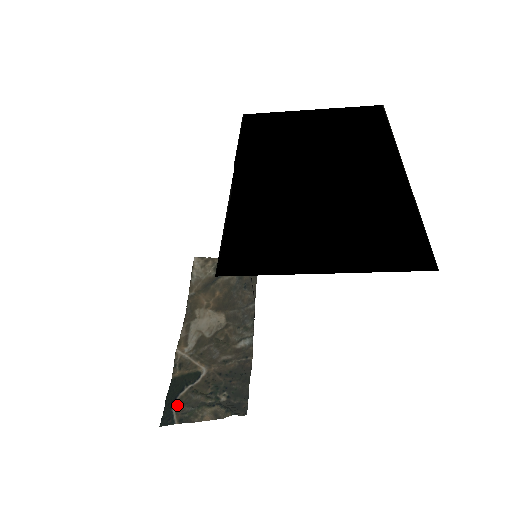
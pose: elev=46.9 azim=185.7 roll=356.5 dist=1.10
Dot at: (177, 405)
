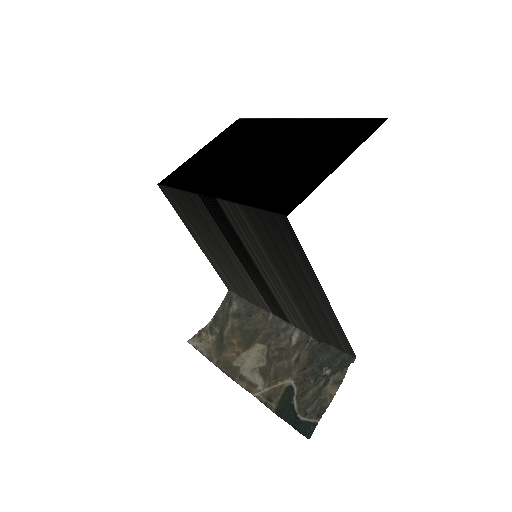
Dot at: (302, 415)
